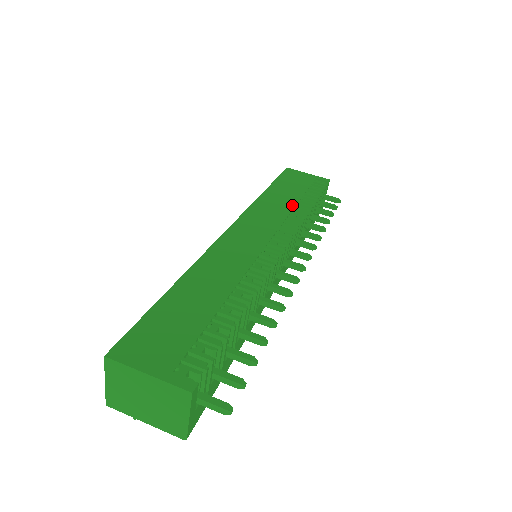
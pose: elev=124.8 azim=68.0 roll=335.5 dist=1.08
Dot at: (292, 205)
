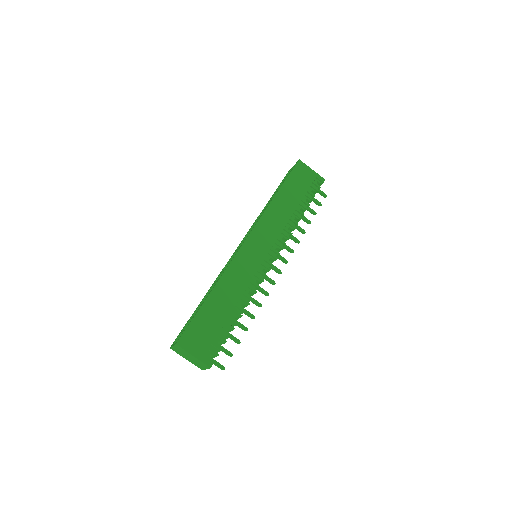
Dot at: (289, 216)
